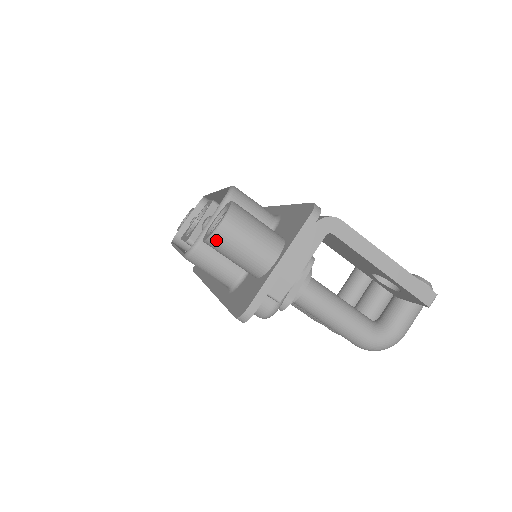
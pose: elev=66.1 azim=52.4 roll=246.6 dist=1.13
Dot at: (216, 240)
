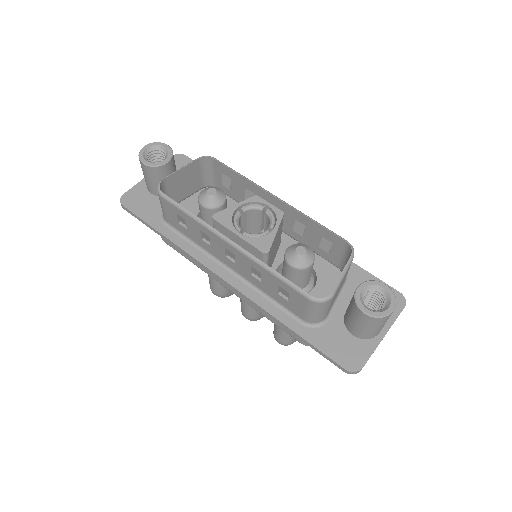
Dot at: (380, 320)
